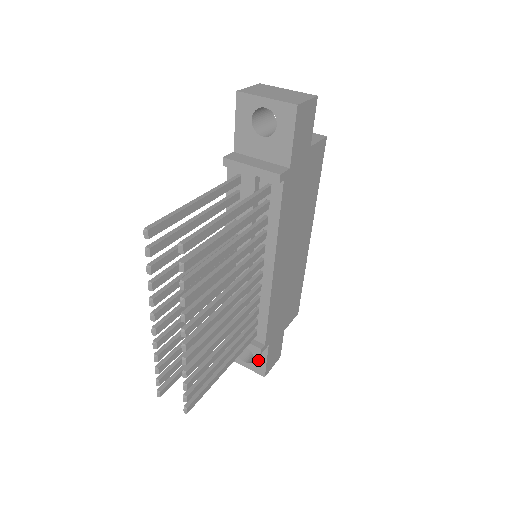
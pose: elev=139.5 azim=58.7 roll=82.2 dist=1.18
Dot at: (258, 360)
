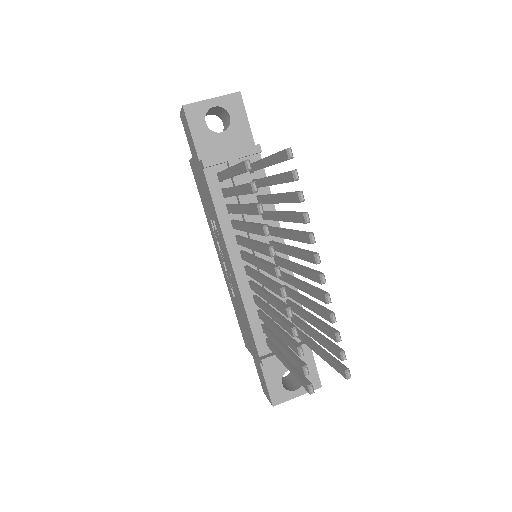
Dot at: occluded
